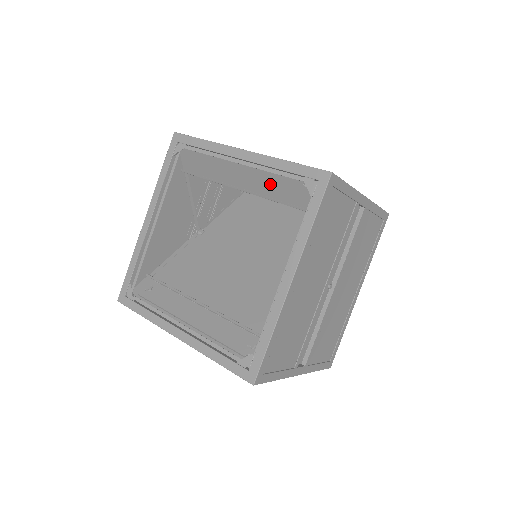
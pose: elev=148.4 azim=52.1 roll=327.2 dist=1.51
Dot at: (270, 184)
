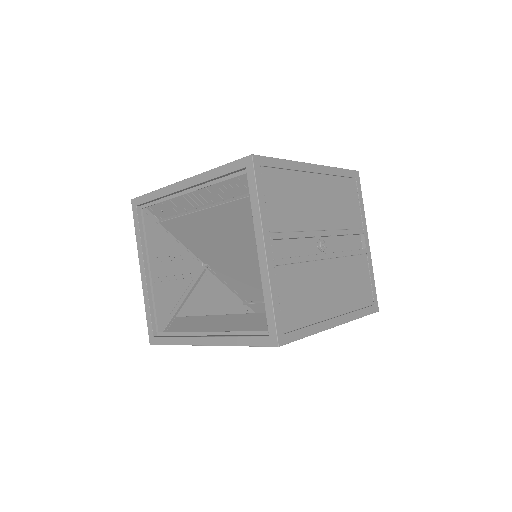
Dot at: occluded
